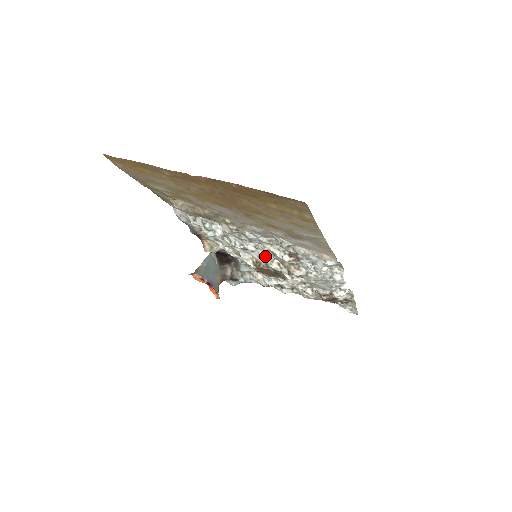
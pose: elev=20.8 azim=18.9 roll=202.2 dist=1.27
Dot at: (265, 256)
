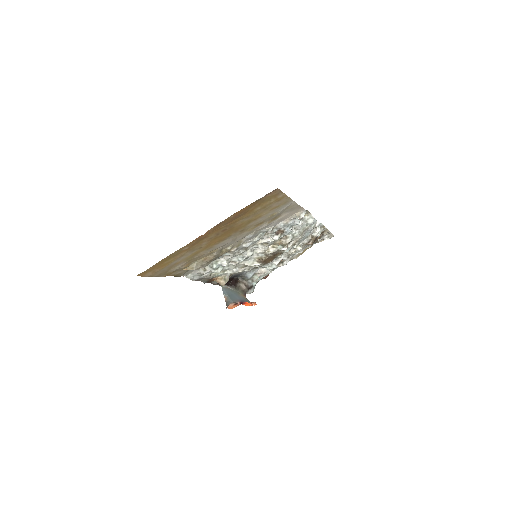
Dot at: (262, 250)
